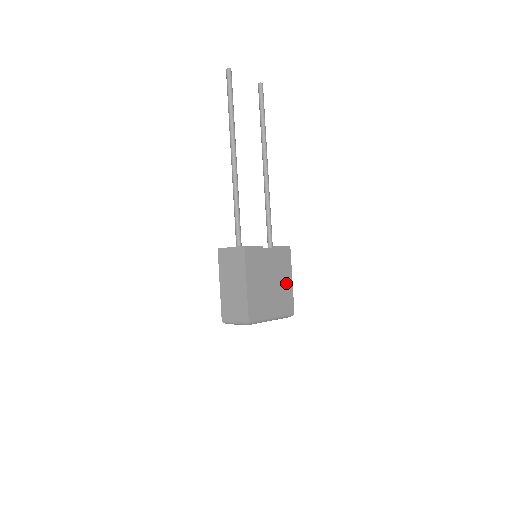
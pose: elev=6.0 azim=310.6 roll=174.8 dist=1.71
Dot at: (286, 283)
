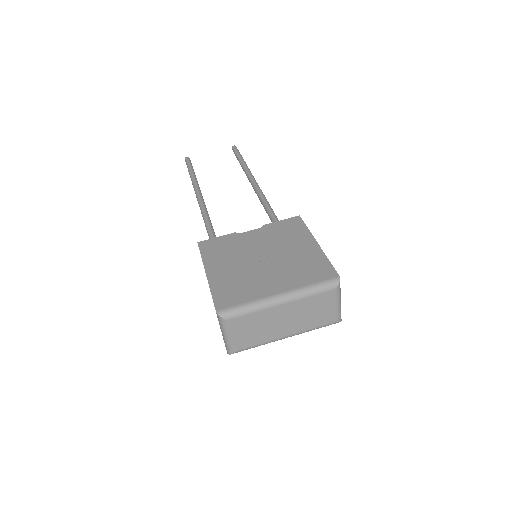
Dot at: (303, 251)
